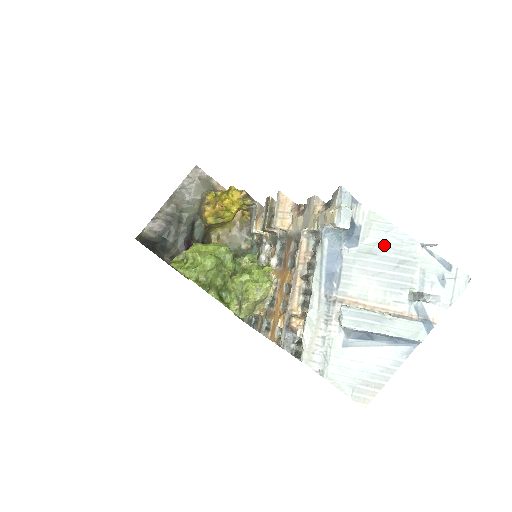
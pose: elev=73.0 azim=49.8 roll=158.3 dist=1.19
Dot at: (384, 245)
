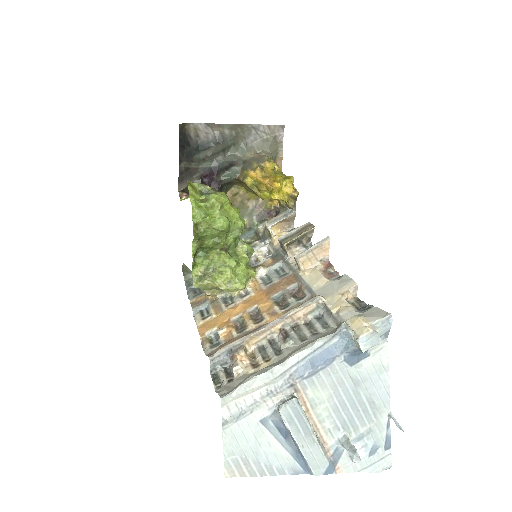
Dot at: (368, 386)
